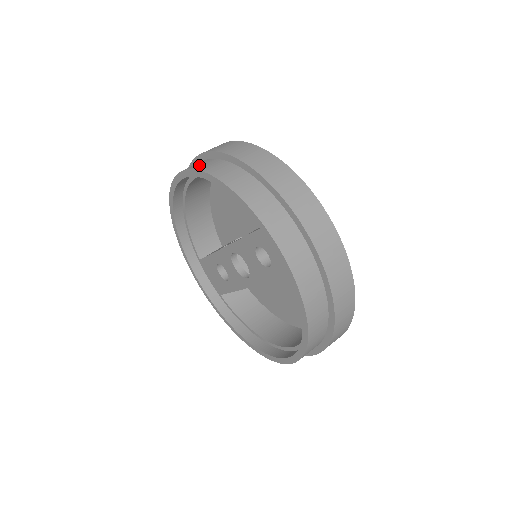
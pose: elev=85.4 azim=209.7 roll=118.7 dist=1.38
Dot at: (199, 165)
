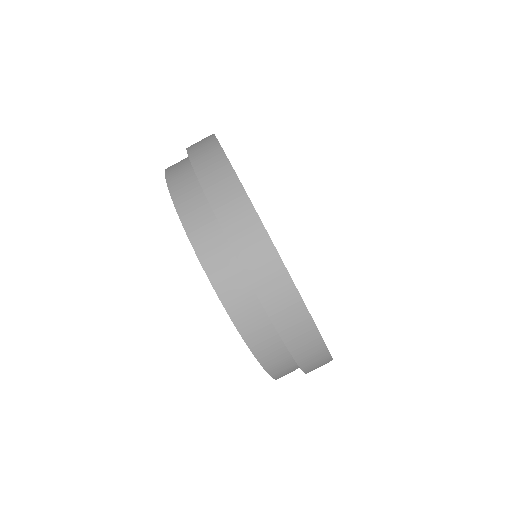
Dot at: occluded
